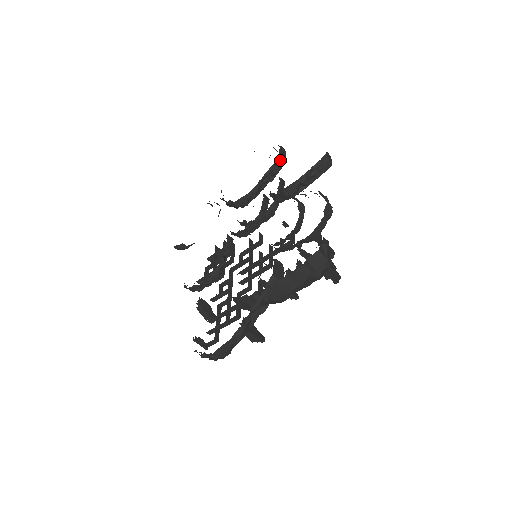
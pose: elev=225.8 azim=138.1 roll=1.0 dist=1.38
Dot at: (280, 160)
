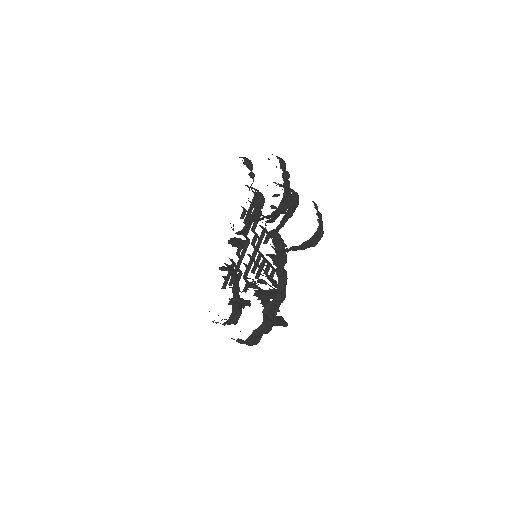
Dot at: (278, 213)
